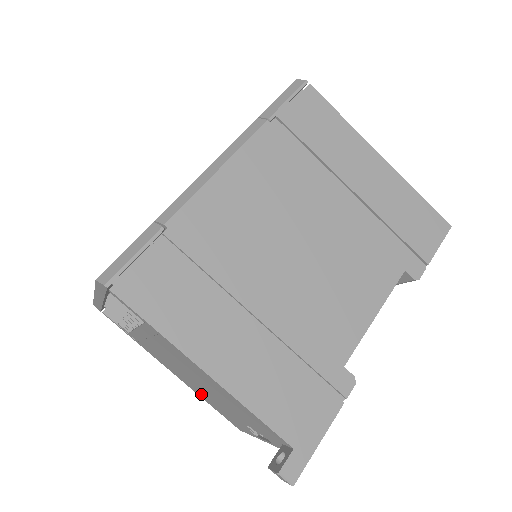
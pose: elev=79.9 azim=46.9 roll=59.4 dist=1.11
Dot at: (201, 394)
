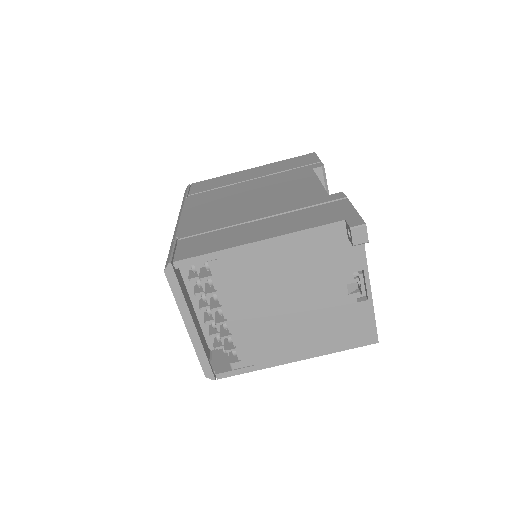
Dot at: (320, 338)
